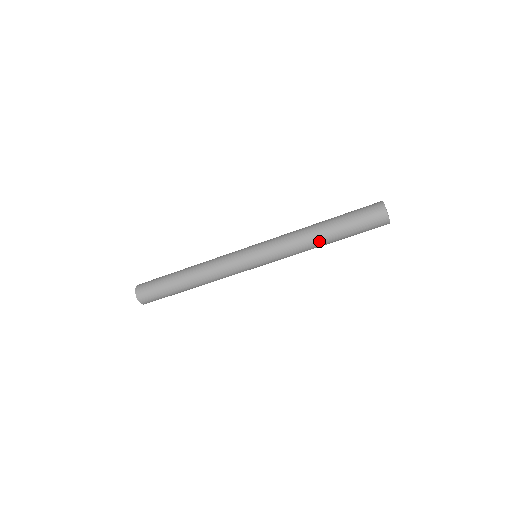
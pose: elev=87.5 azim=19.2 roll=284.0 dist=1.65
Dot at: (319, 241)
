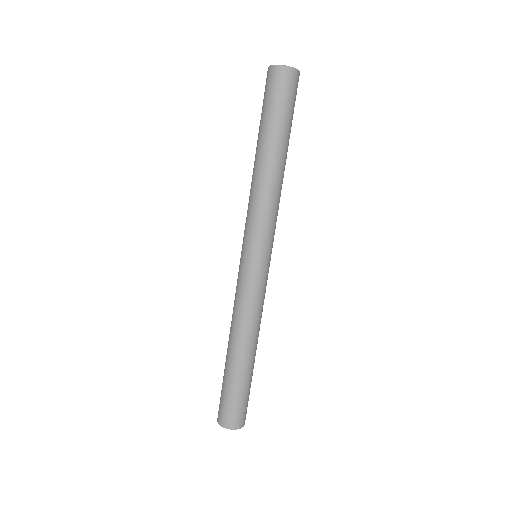
Dot at: (275, 167)
